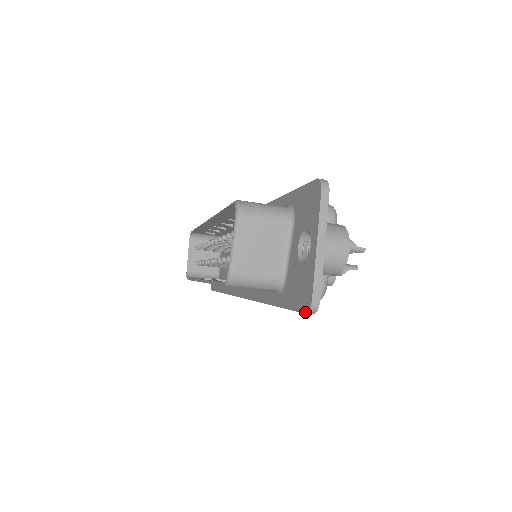
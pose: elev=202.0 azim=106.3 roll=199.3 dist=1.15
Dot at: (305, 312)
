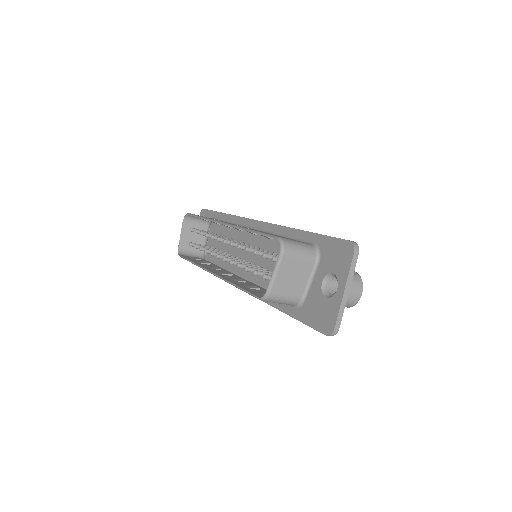
Dot at: (326, 334)
